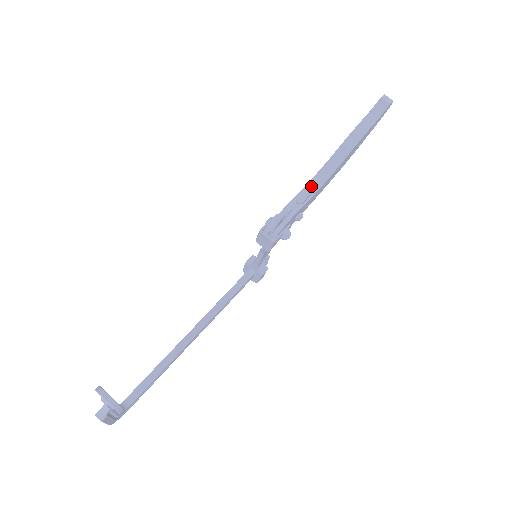
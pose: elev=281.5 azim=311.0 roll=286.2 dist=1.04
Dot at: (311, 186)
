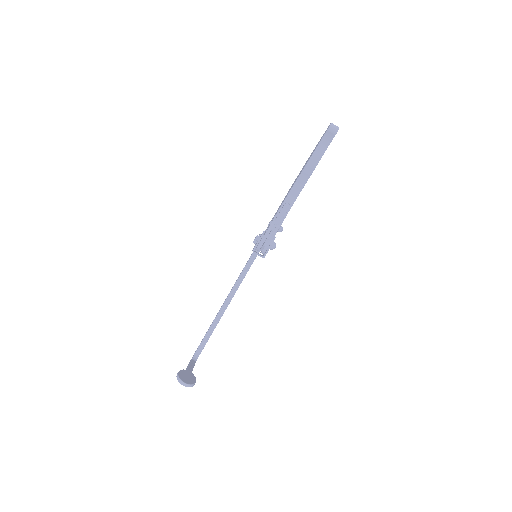
Dot at: (284, 209)
